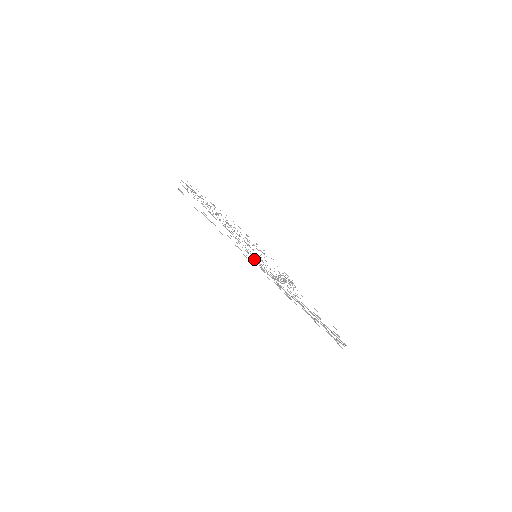
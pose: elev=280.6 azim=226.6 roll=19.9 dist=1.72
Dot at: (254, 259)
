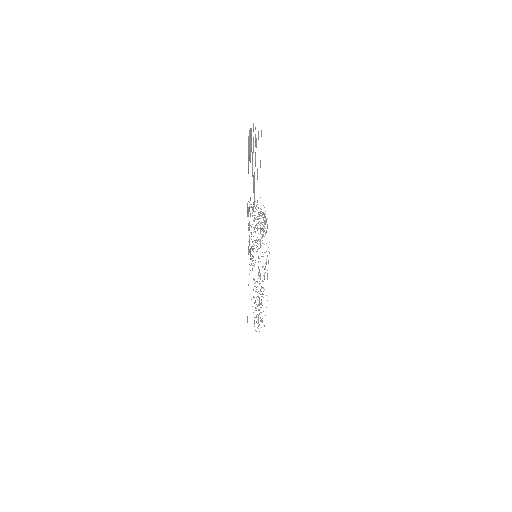
Dot at: occluded
